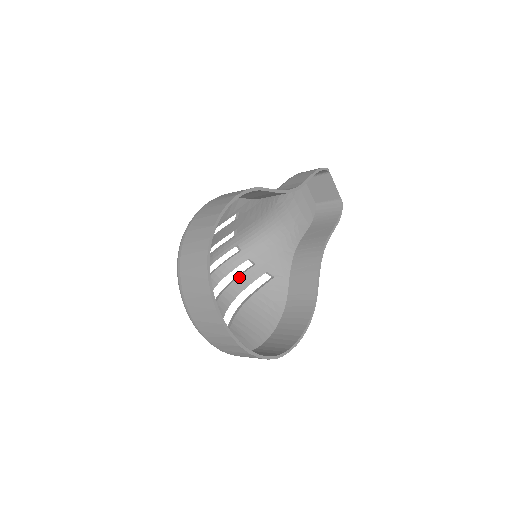
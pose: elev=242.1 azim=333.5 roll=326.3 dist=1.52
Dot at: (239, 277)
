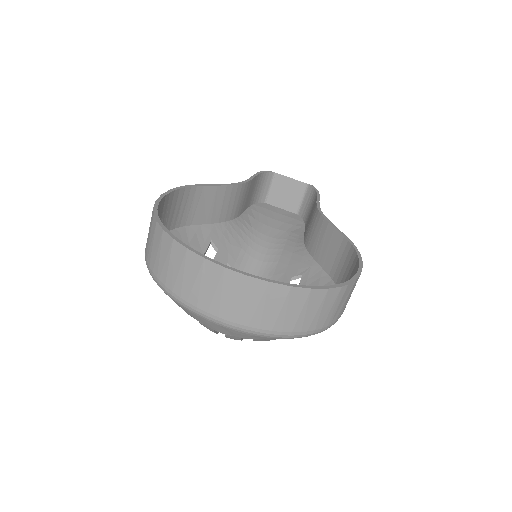
Dot at: occluded
